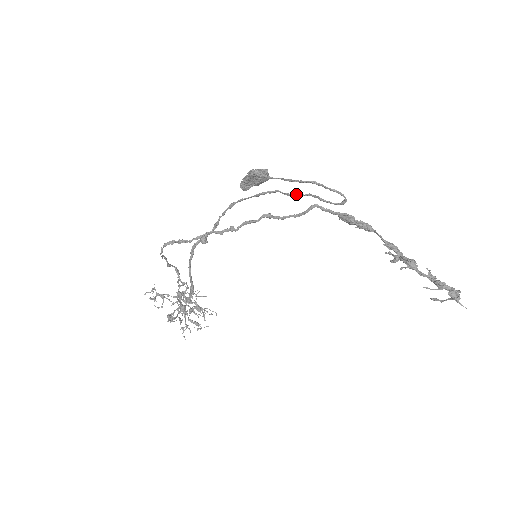
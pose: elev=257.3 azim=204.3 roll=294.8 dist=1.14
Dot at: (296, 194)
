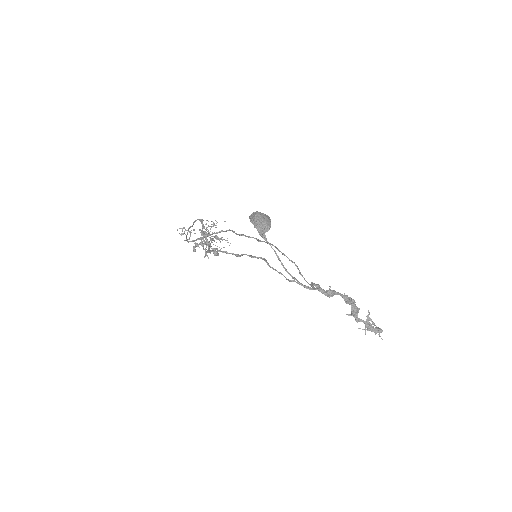
Dot at: (286, 256)
